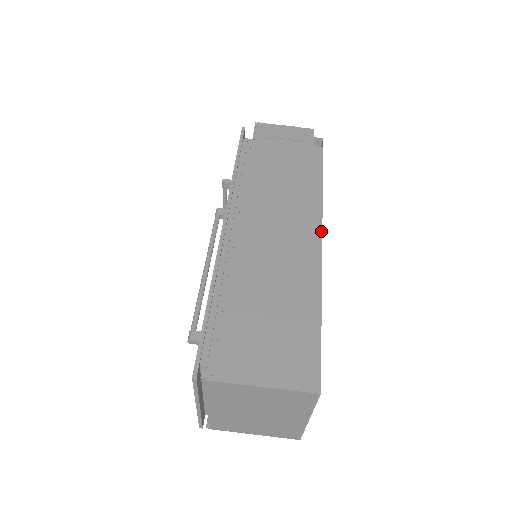
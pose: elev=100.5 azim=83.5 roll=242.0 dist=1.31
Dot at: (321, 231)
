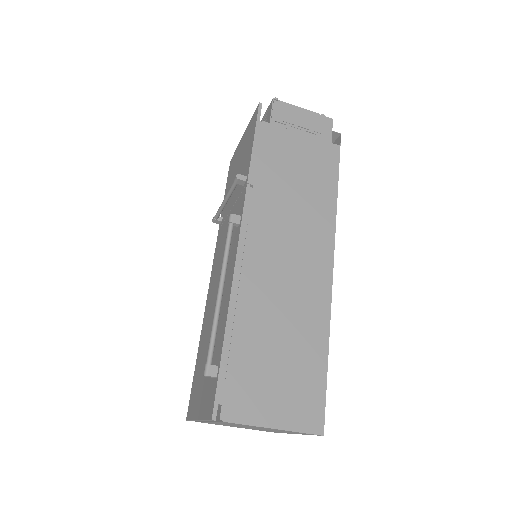
Dot at: (333, 256)
